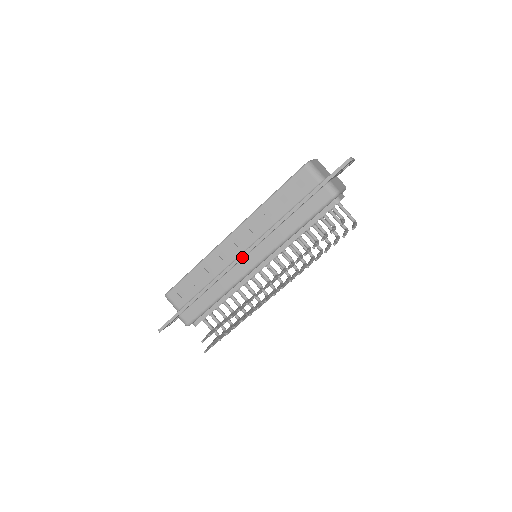
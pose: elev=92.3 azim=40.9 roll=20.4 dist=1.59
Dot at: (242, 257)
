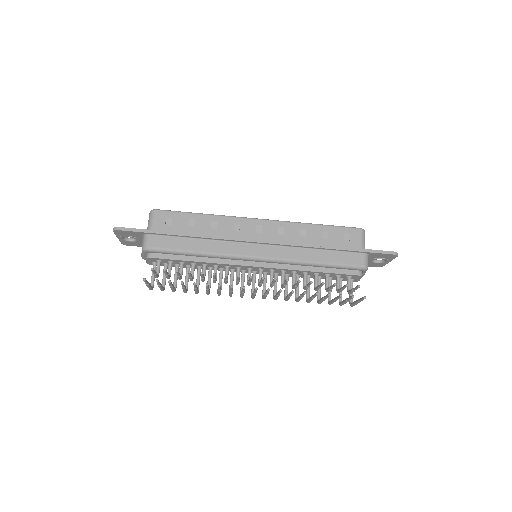
Dot at: (255, 241)
